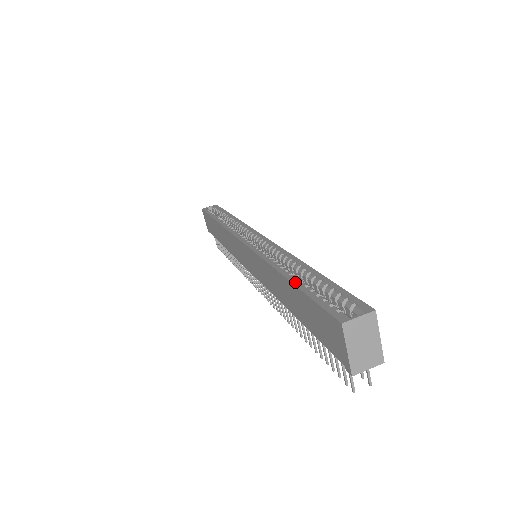
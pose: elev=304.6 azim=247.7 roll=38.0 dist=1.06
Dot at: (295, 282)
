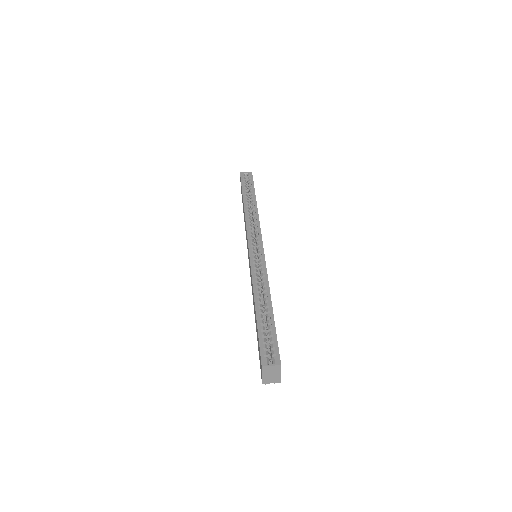
Dot at: (258, 317)
